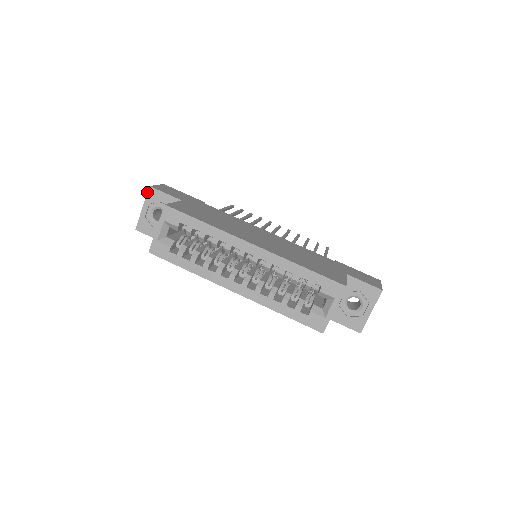
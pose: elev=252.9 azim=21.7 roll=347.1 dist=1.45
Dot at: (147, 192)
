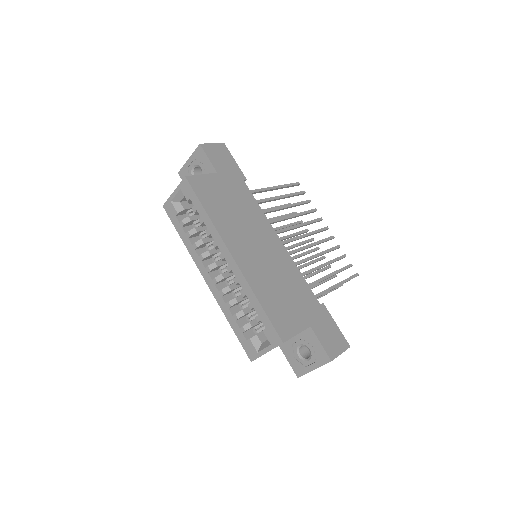
Dot at: (196, 148)
